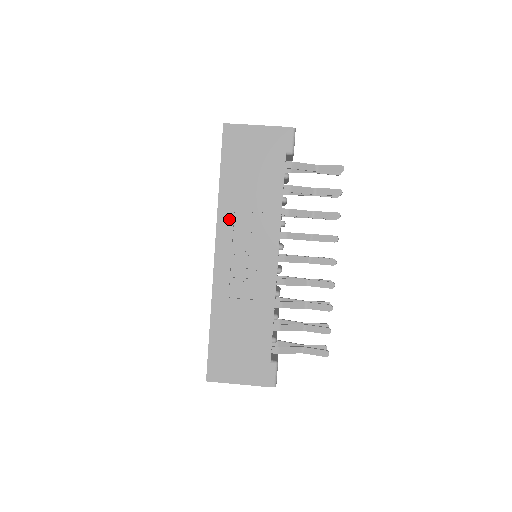
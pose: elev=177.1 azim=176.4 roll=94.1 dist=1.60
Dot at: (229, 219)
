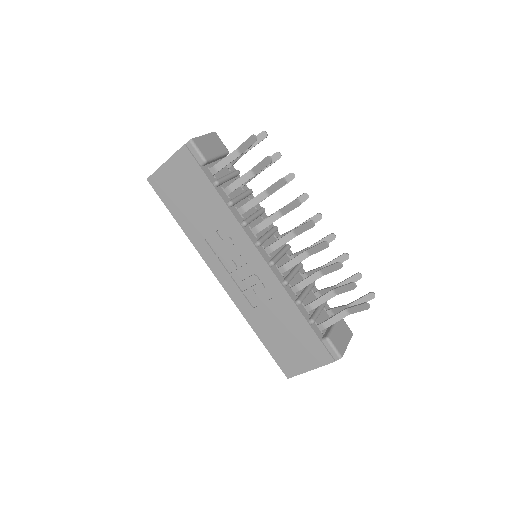
Dot at: (206, 249)
